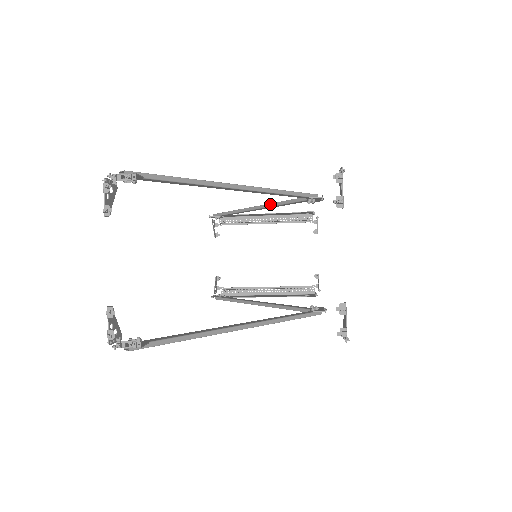
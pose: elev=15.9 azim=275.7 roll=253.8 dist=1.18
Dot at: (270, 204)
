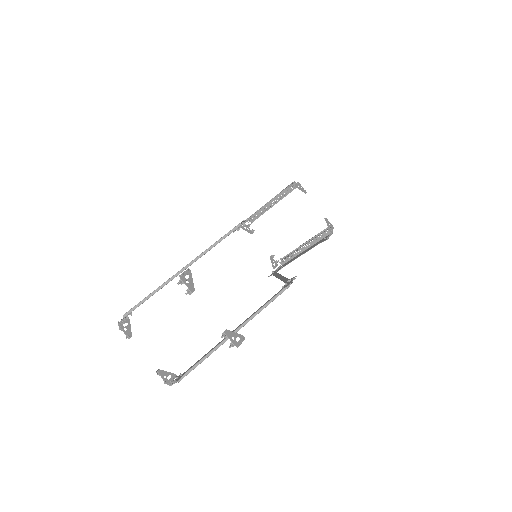
Dot at: occluded
